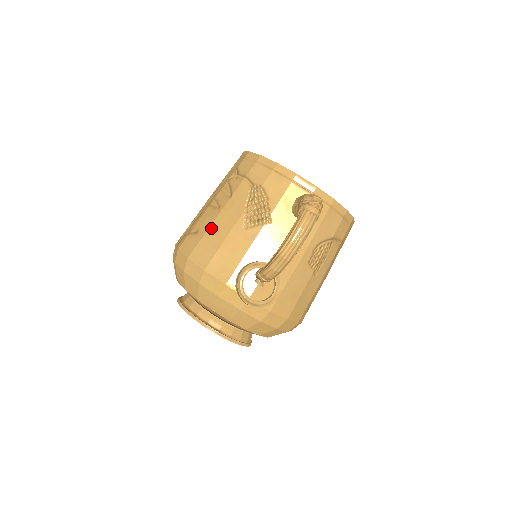
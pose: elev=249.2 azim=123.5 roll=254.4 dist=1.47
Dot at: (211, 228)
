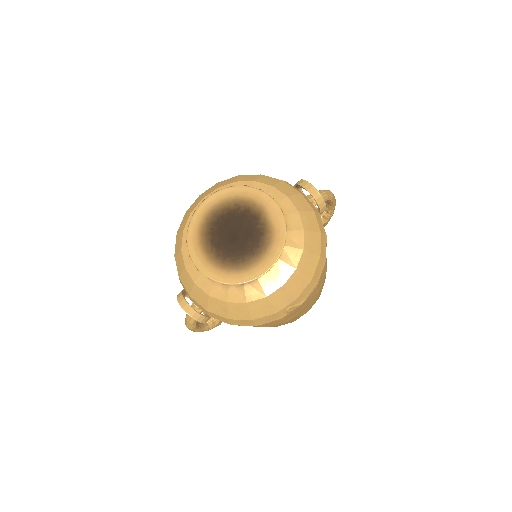
Dot at: occluded
